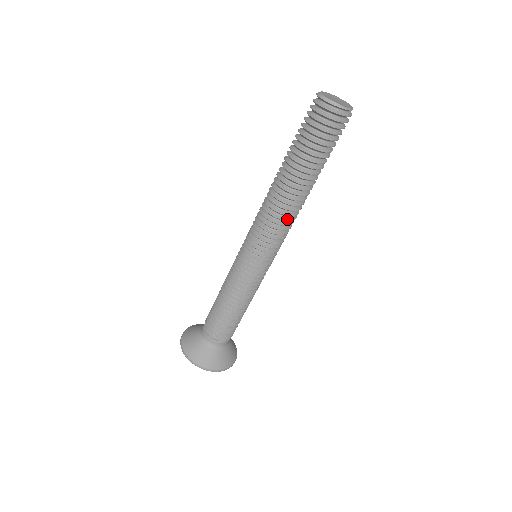
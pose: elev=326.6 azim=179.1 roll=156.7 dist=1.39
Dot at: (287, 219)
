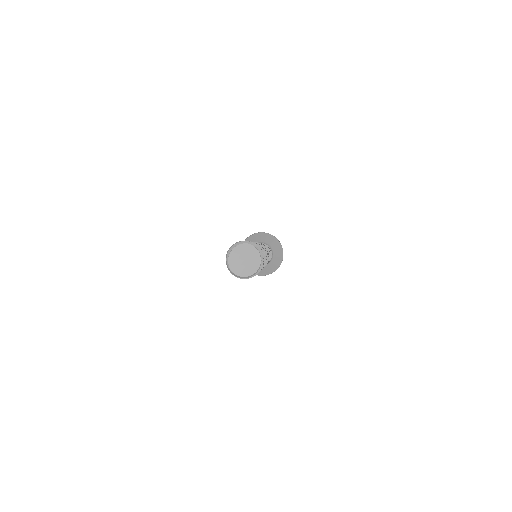
Dot at: occluded
